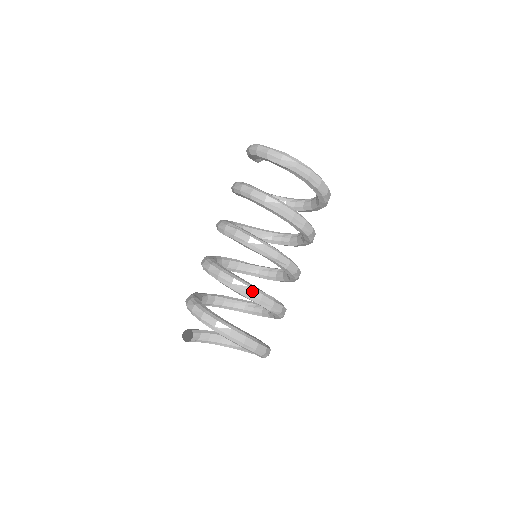
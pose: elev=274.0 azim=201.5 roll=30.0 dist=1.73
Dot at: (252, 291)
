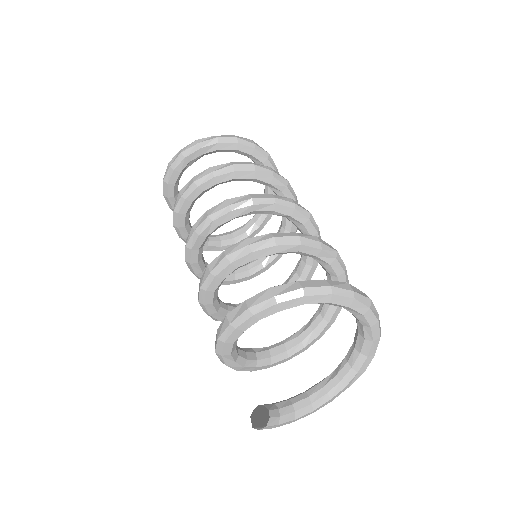
Dot at: (279, 234)
